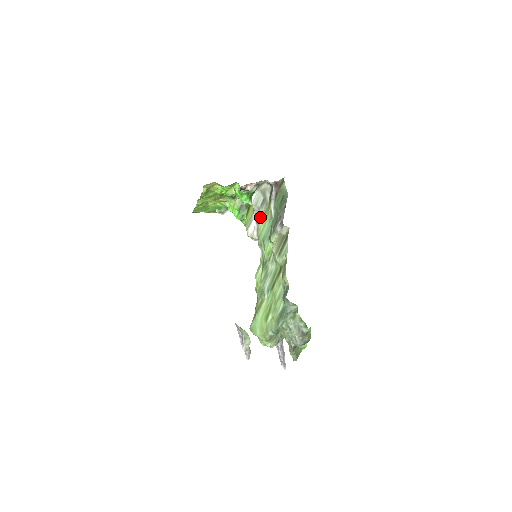
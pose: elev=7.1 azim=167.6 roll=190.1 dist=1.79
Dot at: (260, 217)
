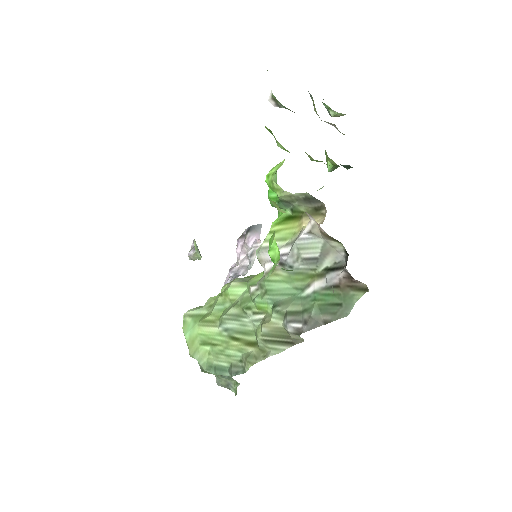
Dot at: (289, 268)
